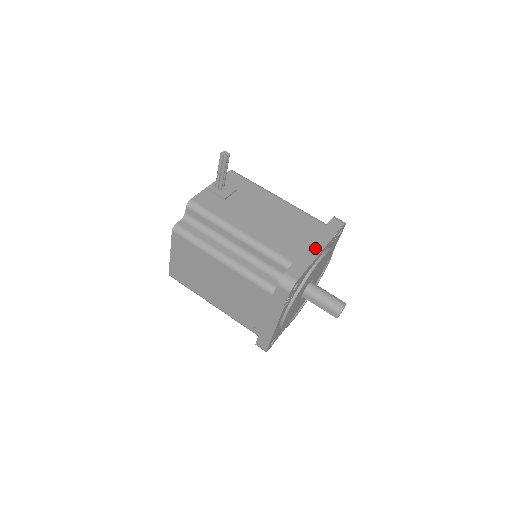
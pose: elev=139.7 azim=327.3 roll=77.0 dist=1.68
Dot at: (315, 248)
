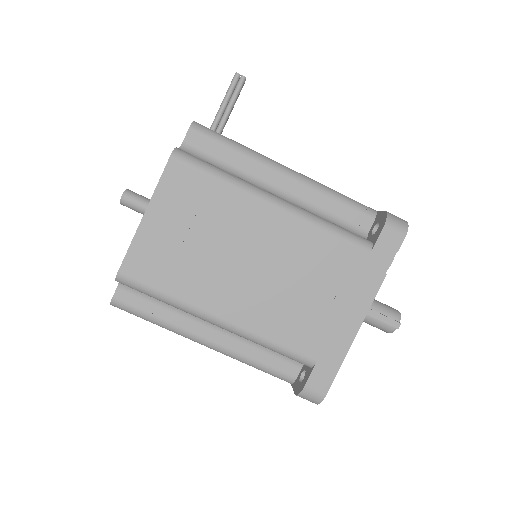
Dot at: occluded
